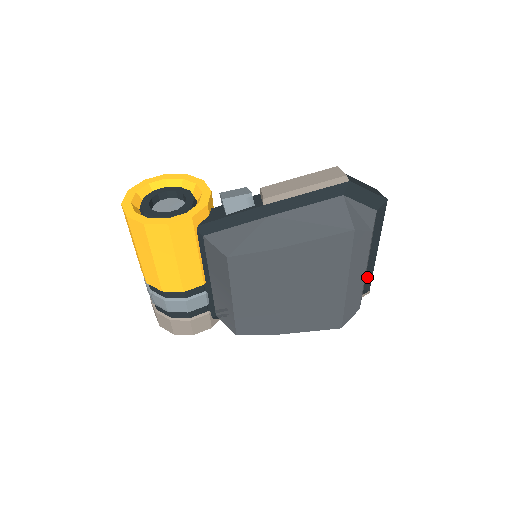
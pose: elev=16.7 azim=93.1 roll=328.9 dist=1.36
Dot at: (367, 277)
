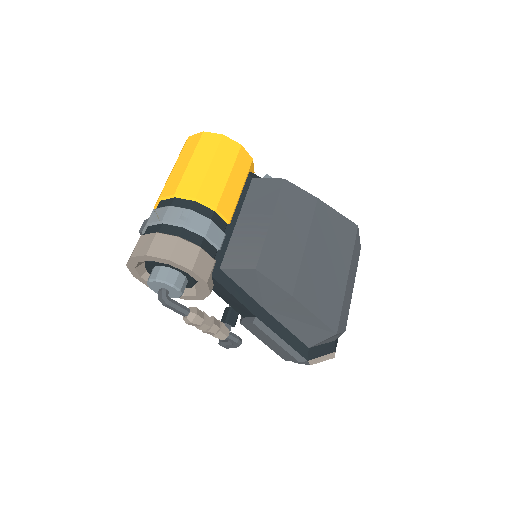
Dot at: occluded
